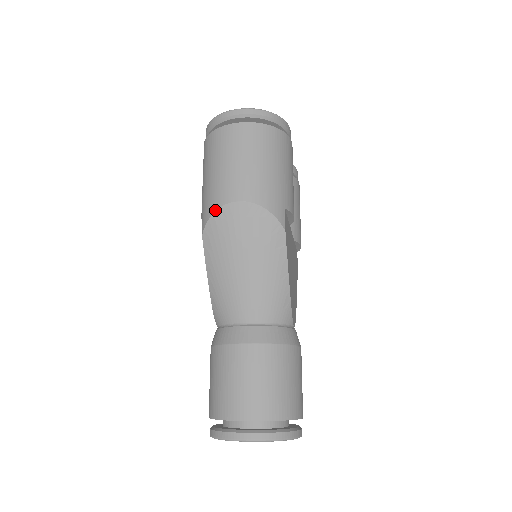
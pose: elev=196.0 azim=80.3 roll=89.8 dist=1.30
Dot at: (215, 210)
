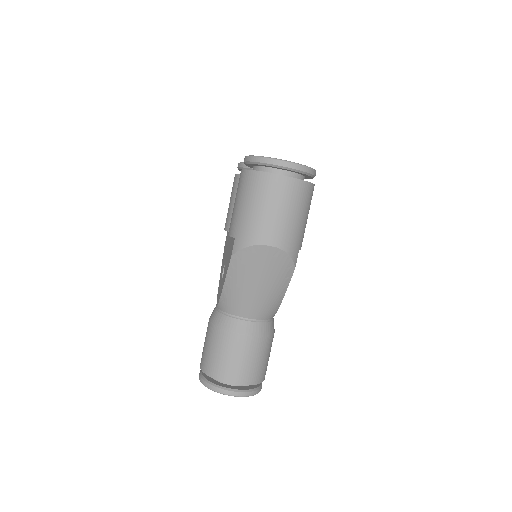
Dot at: (249, 245)
